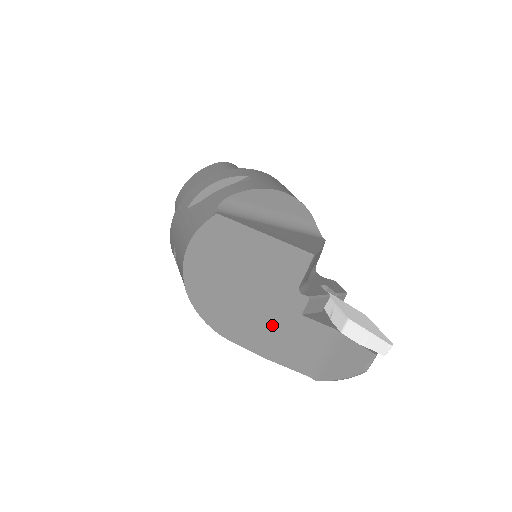
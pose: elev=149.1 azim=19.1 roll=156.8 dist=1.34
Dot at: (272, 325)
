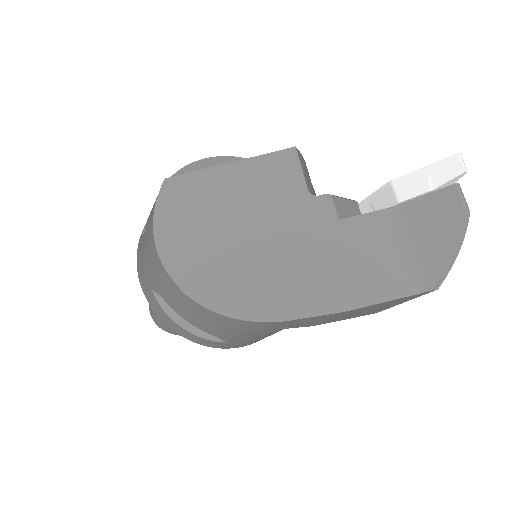
Dot at: (316, 259)
